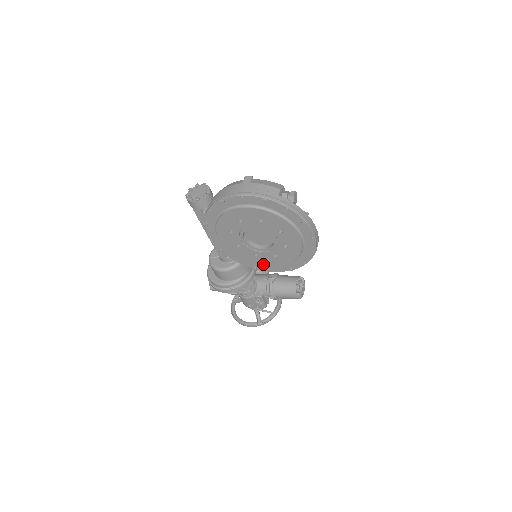
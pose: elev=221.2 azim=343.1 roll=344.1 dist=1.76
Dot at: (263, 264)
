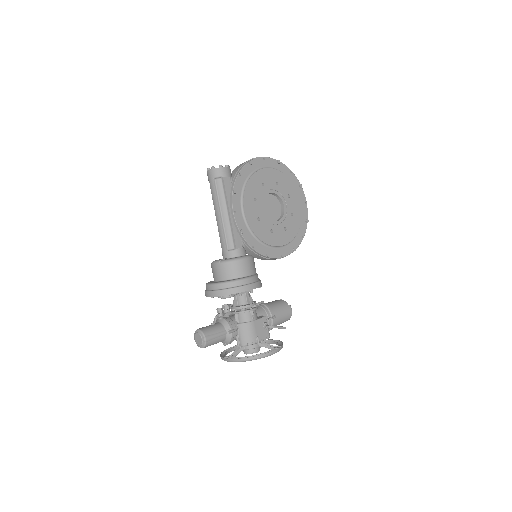
Dot at: (276, 244)
